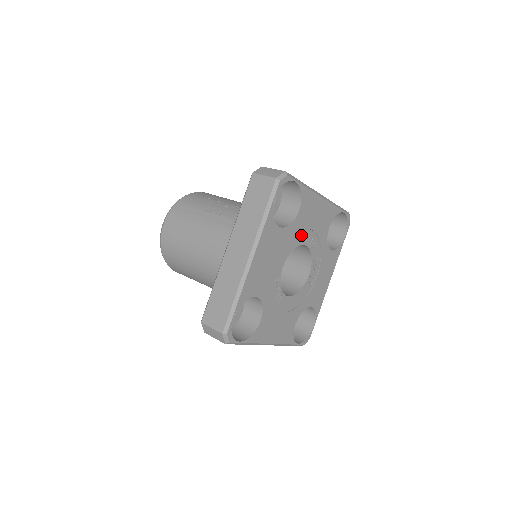
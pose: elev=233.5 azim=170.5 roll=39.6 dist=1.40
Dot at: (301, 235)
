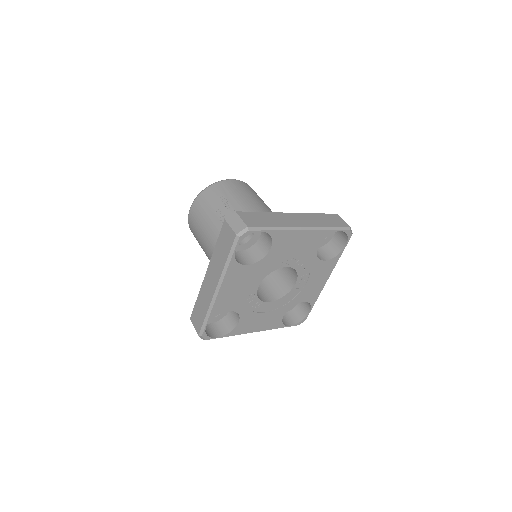
Dot at: (278, 262)
